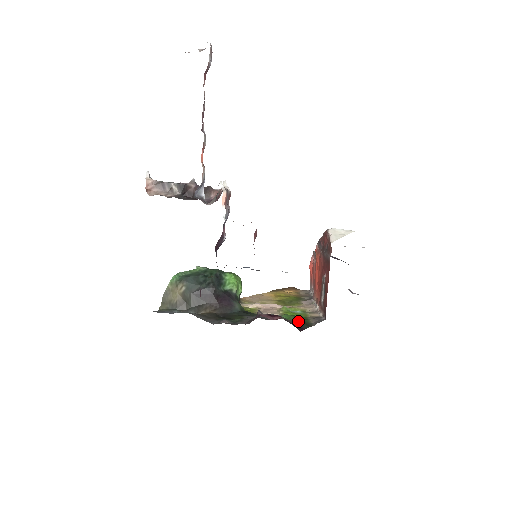
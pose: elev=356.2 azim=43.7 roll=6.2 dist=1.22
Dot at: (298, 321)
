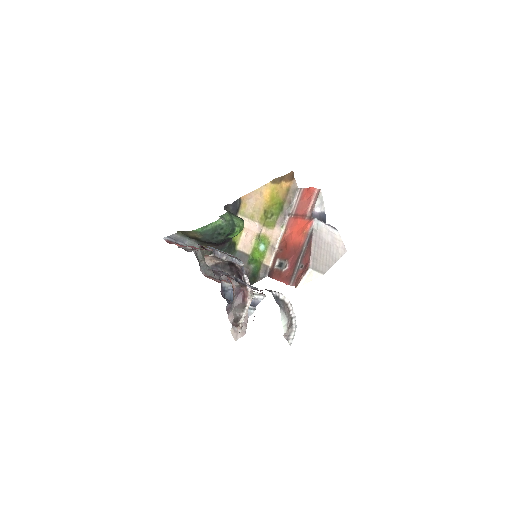
Dot at: (253, 273)
